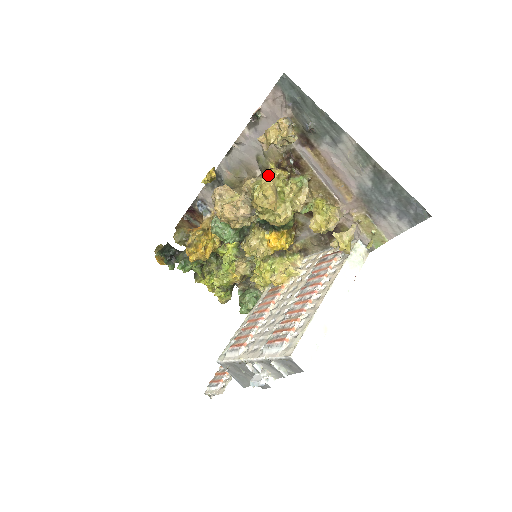
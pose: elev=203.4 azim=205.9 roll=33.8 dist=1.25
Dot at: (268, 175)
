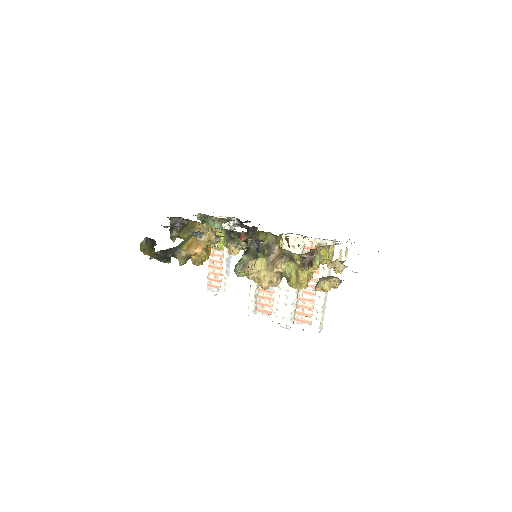
Dot at: (300, 270)
